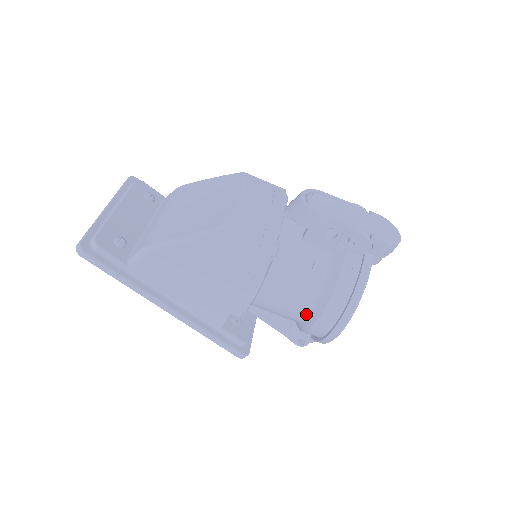
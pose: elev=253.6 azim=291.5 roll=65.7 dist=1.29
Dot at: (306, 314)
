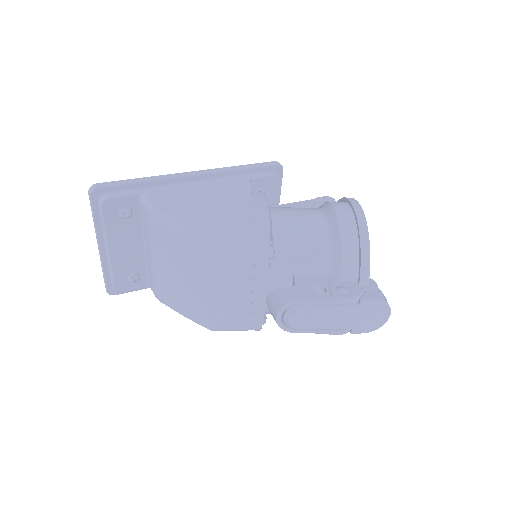
Dot at: occluded
